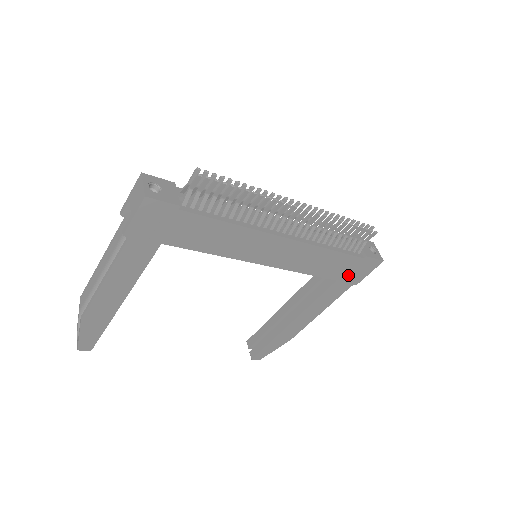
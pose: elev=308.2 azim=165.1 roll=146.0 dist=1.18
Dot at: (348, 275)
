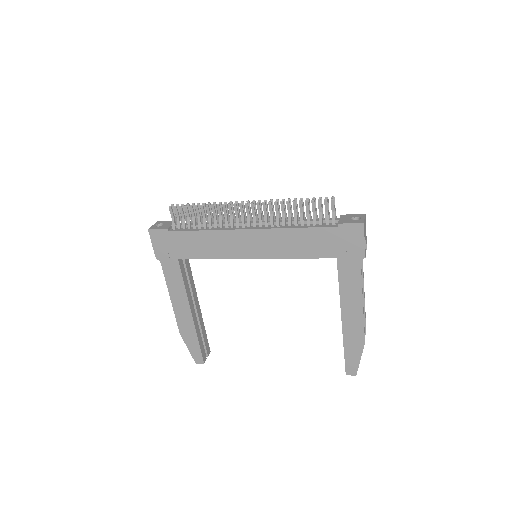
Dot at: (342, 249)
